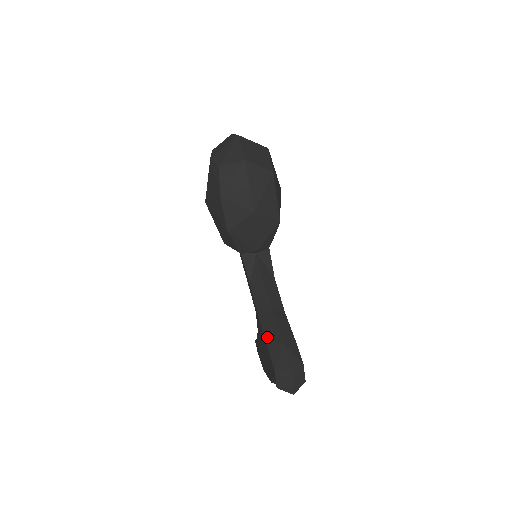
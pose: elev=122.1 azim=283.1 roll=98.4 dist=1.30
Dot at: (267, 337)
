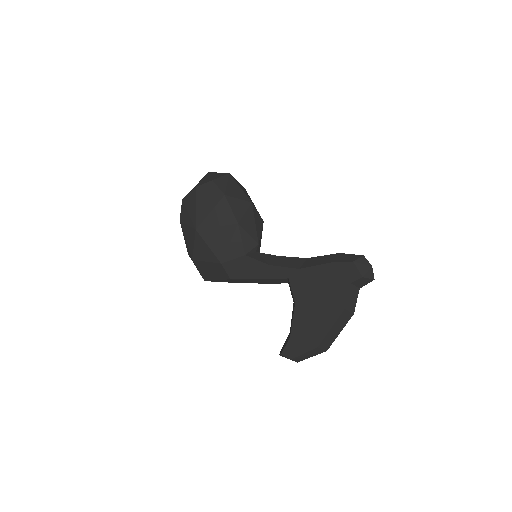
Dot at: (323, 262)
